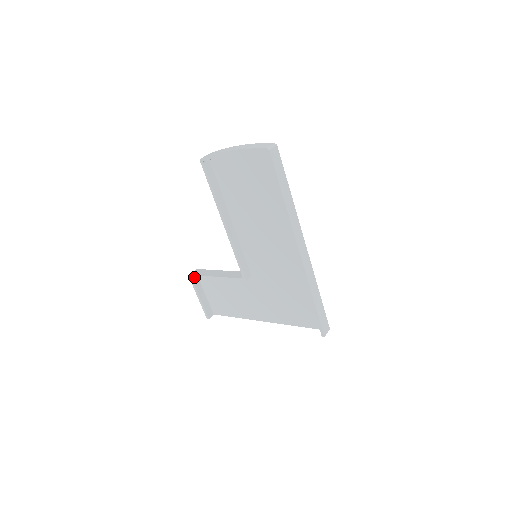
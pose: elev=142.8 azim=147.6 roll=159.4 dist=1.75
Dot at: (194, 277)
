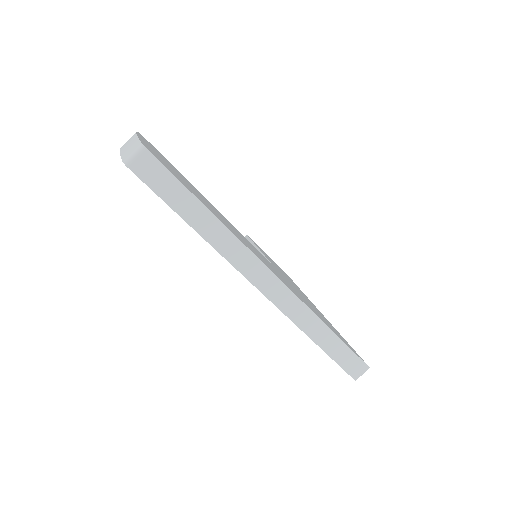
Dot at: occluded
